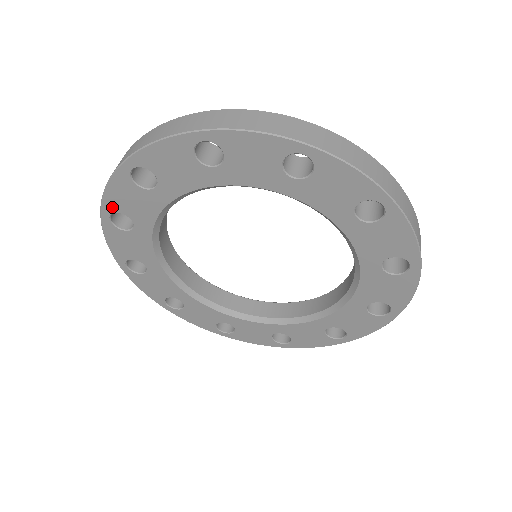
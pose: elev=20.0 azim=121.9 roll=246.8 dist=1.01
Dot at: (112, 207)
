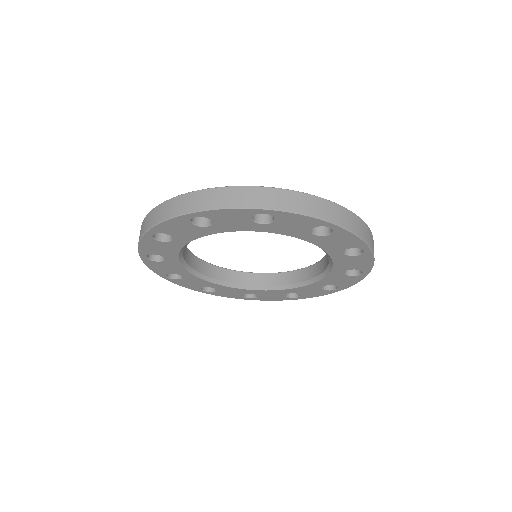
Dot at: (160, 230)
